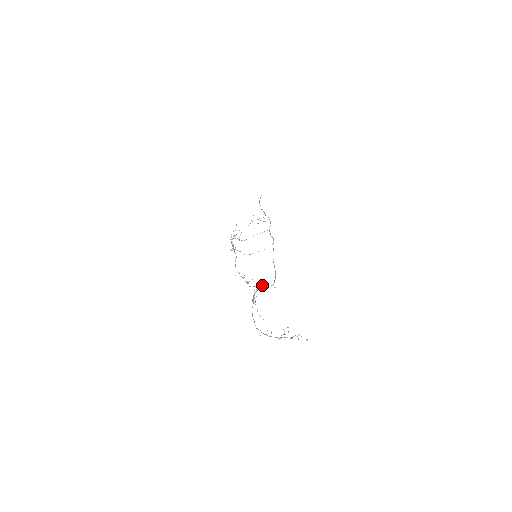
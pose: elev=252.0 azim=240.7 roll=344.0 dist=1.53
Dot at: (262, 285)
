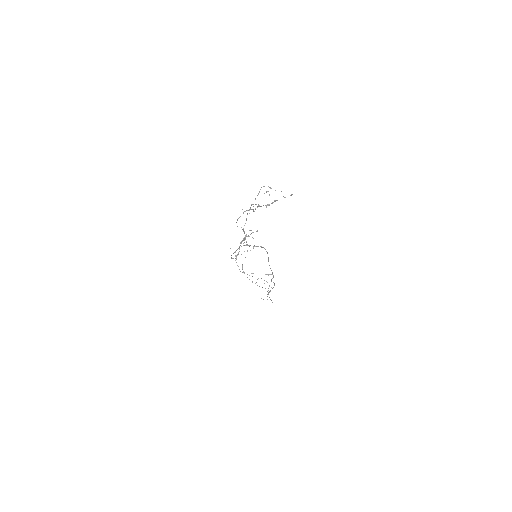
Dot at: occluded
